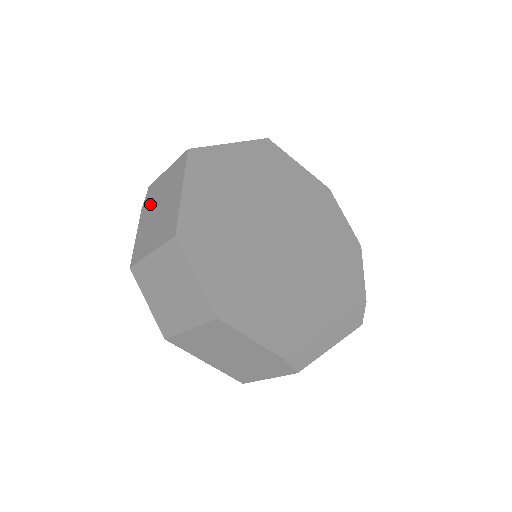
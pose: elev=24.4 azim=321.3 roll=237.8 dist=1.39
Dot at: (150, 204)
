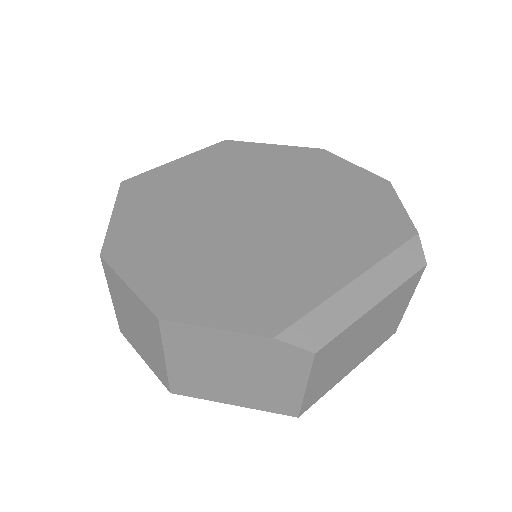
Dot at: occluded
